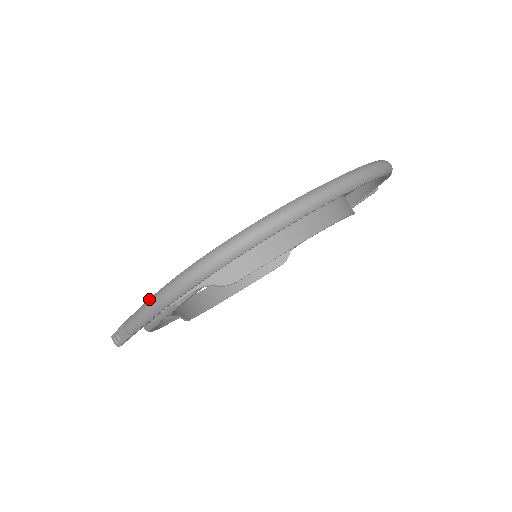
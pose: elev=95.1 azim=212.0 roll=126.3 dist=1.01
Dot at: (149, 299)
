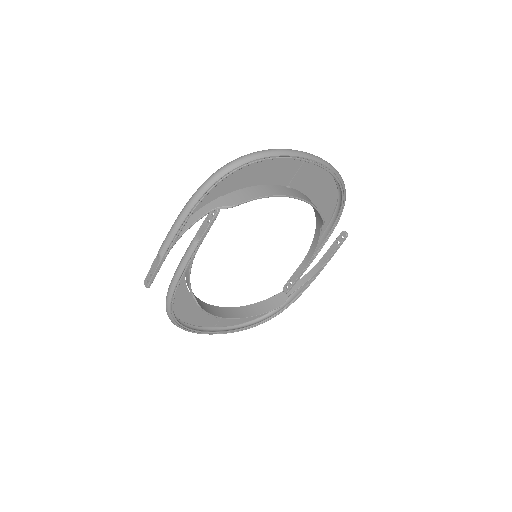
Dot at: (181, 212)
